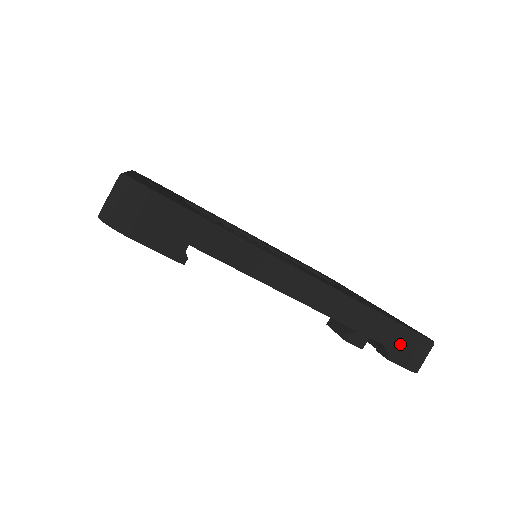
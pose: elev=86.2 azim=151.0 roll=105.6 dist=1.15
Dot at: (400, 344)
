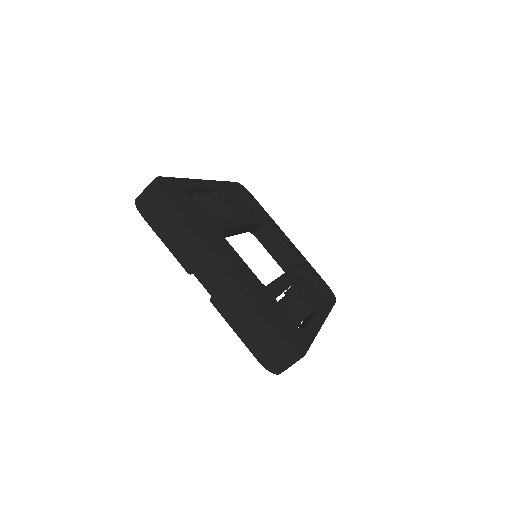
Dot at: occluded
